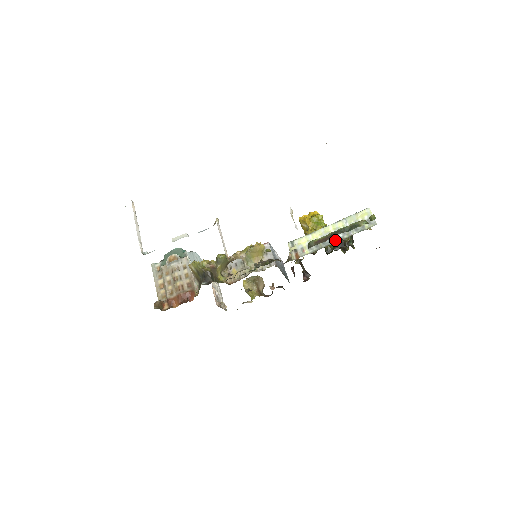
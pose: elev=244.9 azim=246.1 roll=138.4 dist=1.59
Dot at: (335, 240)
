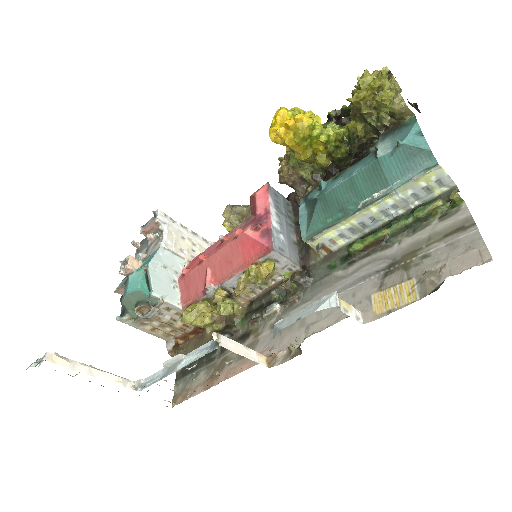
Dot at: (384, 220)
